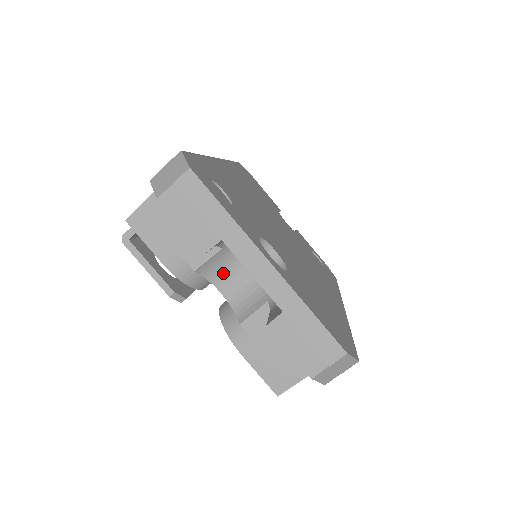
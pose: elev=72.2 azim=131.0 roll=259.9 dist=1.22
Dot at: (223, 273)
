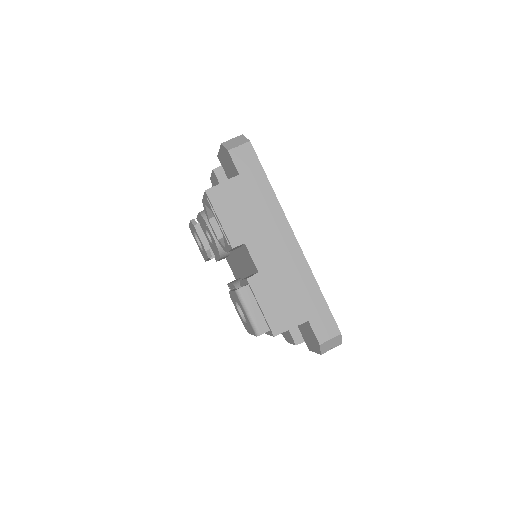
Dot at: occluded
